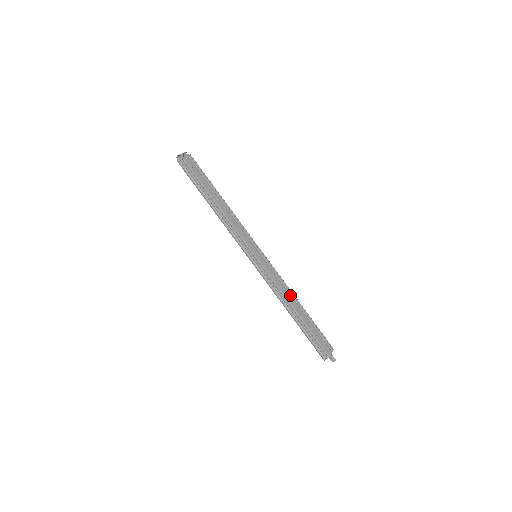
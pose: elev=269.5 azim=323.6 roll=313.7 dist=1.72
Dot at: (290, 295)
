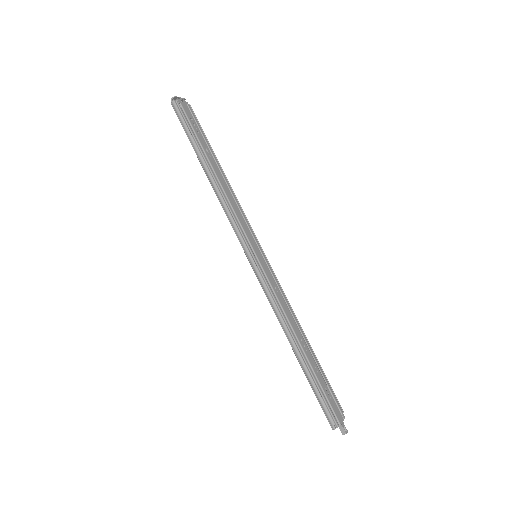
Dot at: (294, 322)
